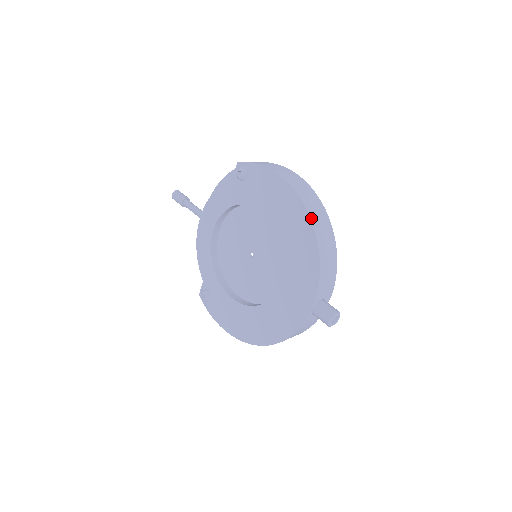
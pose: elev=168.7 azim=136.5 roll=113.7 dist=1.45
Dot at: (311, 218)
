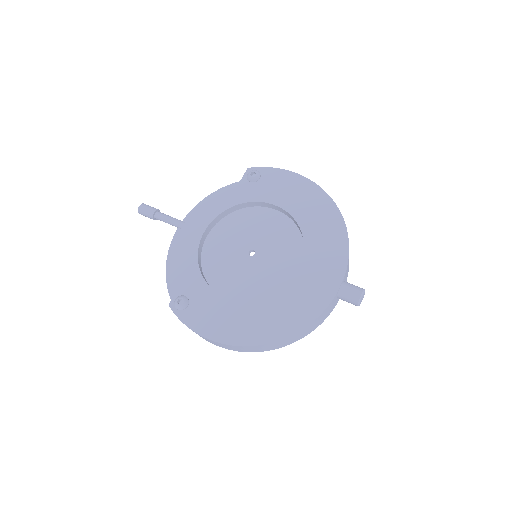
Dot at: (336, 205)
